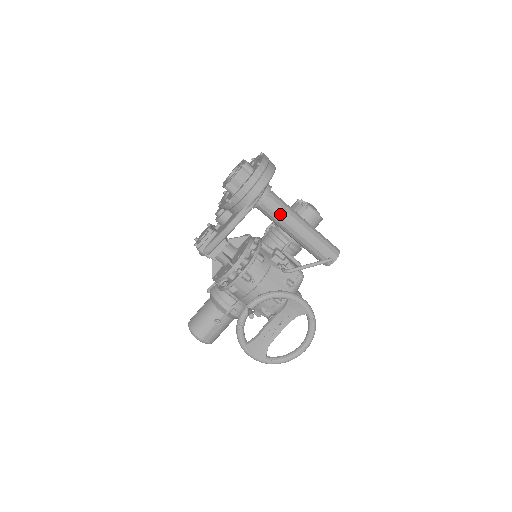
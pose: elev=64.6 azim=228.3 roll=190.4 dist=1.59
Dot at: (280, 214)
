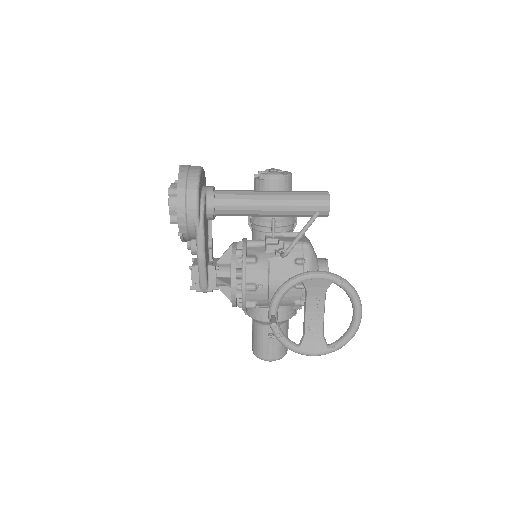
Dot at: (239, 207)
